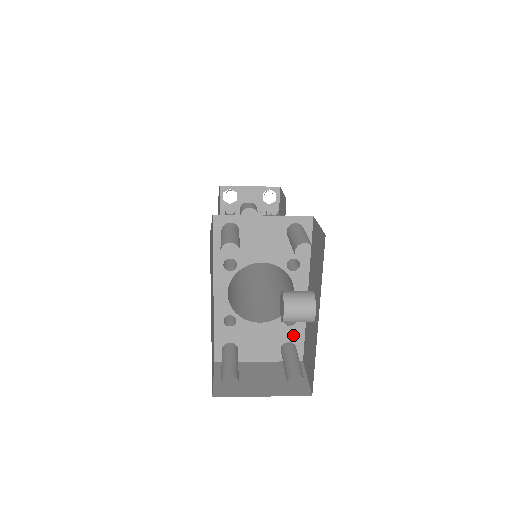
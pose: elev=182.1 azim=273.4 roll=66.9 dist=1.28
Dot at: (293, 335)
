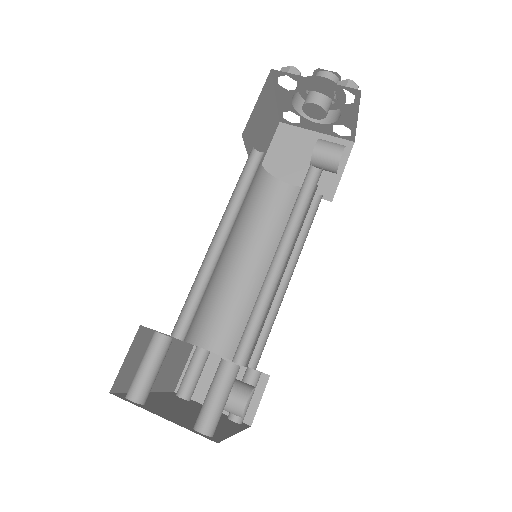
Dot at: occluded
